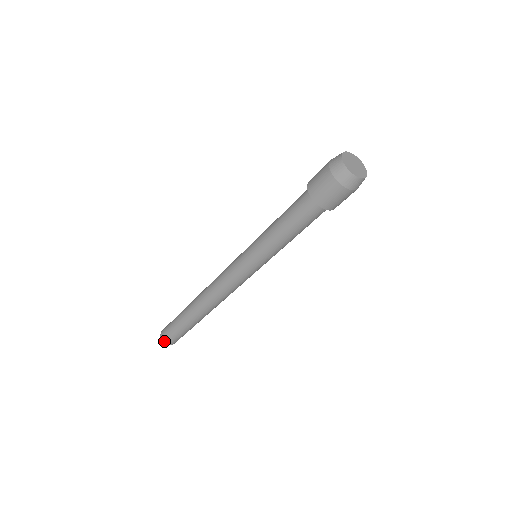
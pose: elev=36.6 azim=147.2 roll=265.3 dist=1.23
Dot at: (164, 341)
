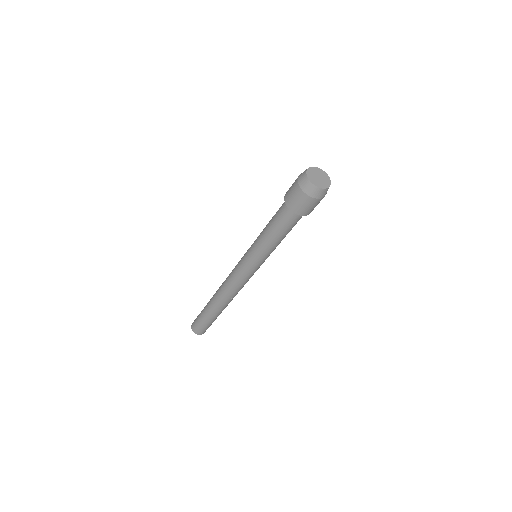
Dot at: (192, 325)
